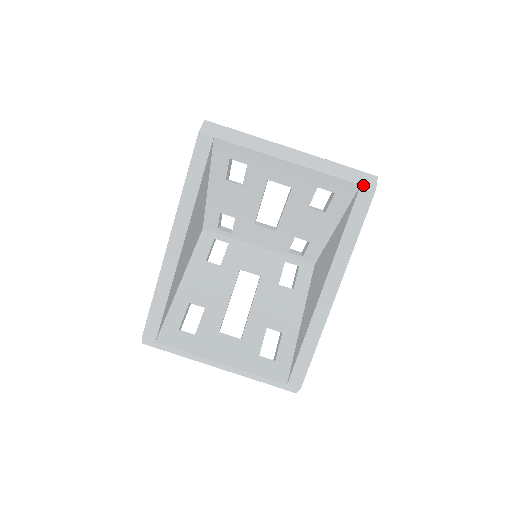
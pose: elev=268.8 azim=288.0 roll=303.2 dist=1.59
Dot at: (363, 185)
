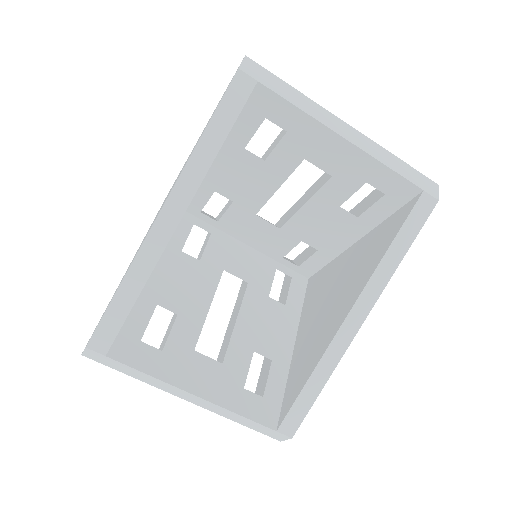
Dot at: (426, 191)
